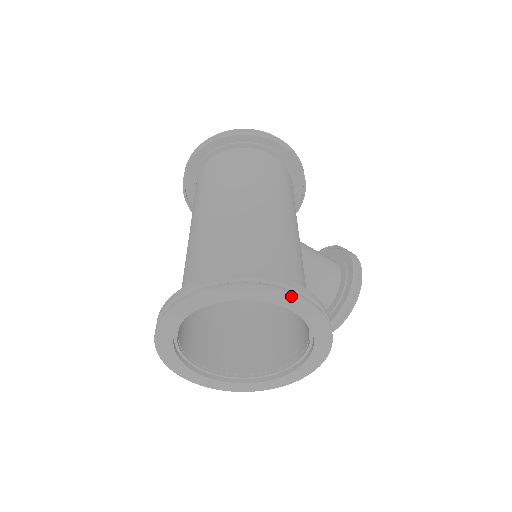
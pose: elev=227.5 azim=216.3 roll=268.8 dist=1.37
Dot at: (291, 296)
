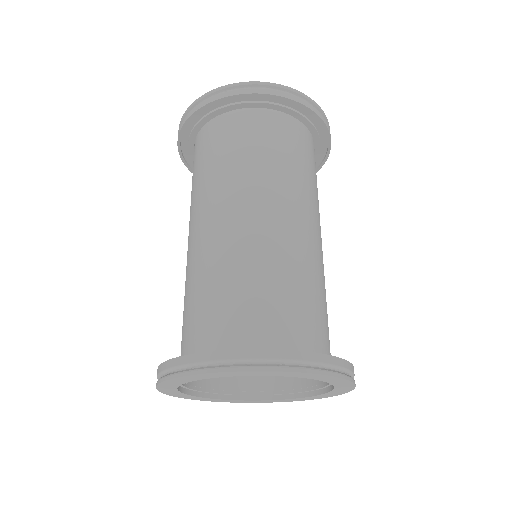
Dot at: (352, 387)
